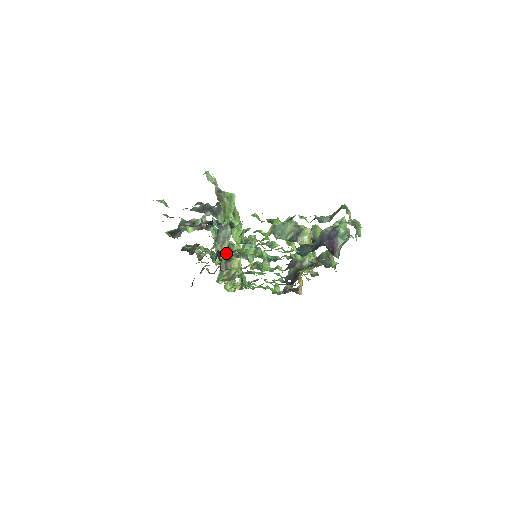
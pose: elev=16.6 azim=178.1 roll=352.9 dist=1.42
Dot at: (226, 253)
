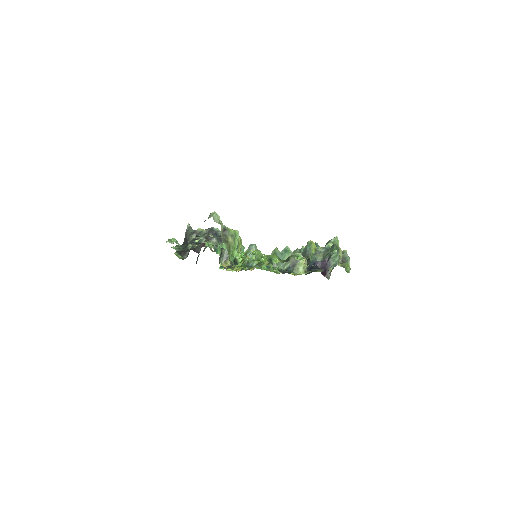
Dot at: occluded
